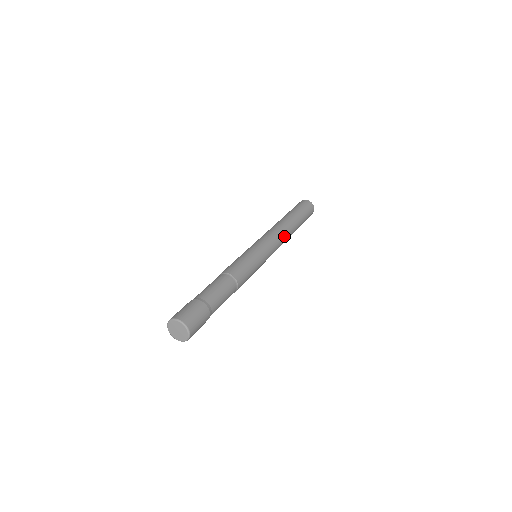
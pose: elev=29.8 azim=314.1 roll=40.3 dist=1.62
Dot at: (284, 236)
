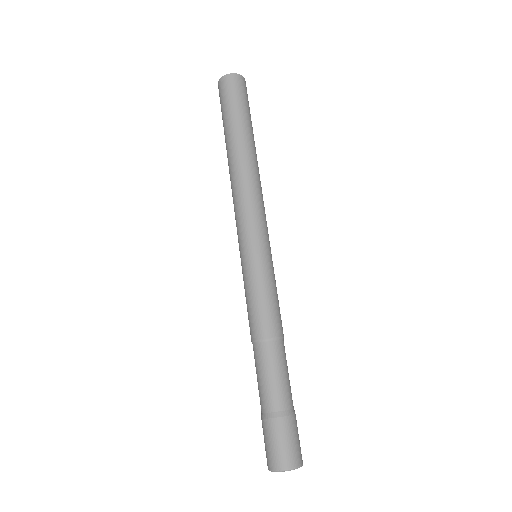
Dot at: (259, 187)
